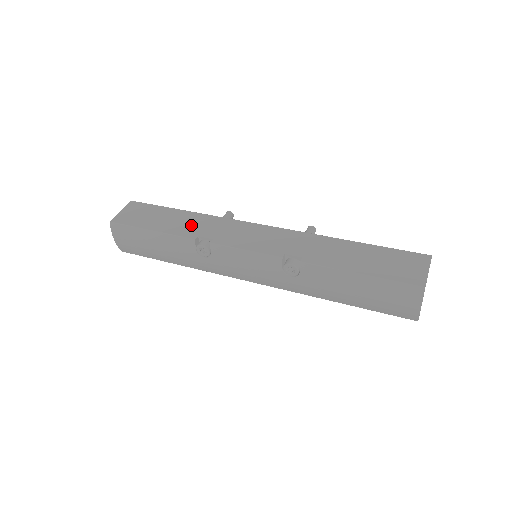
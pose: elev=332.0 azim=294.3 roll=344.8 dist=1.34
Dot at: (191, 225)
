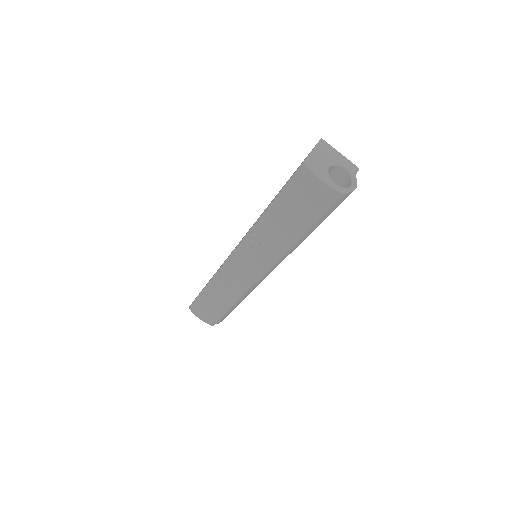
Dot at: occluded
